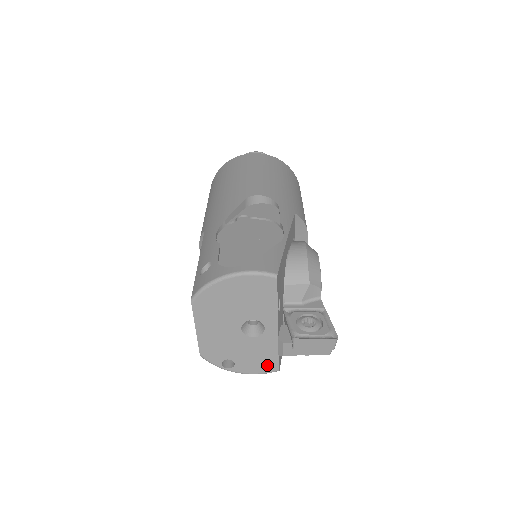
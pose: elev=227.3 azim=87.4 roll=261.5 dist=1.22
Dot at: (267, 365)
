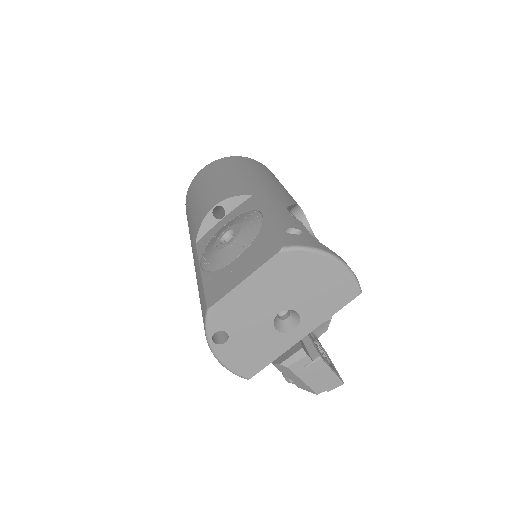
Dot at: (248, 366)
